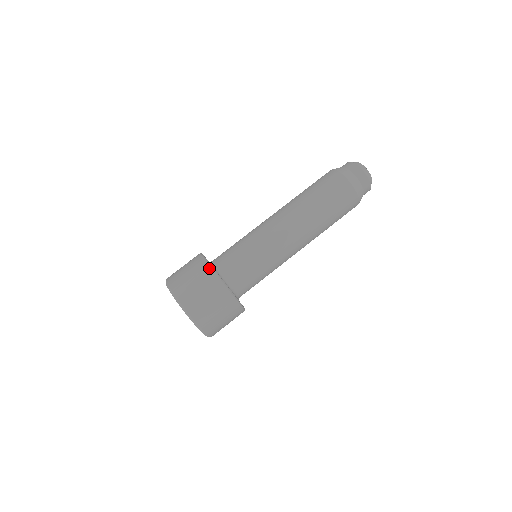
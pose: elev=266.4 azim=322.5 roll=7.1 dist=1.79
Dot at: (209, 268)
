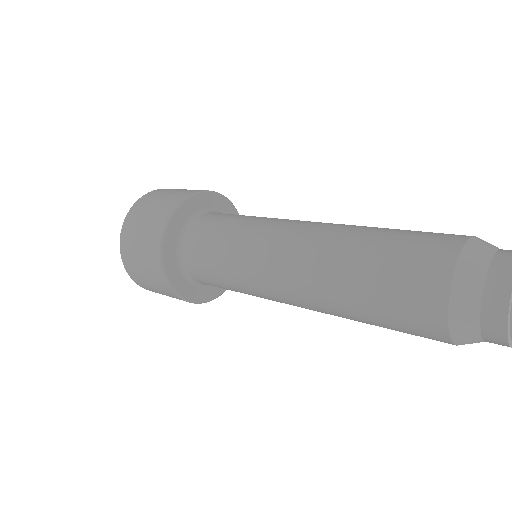
Dot at: (160, 269)
